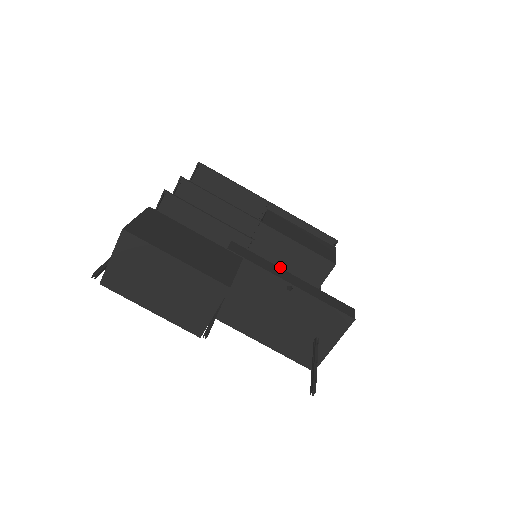
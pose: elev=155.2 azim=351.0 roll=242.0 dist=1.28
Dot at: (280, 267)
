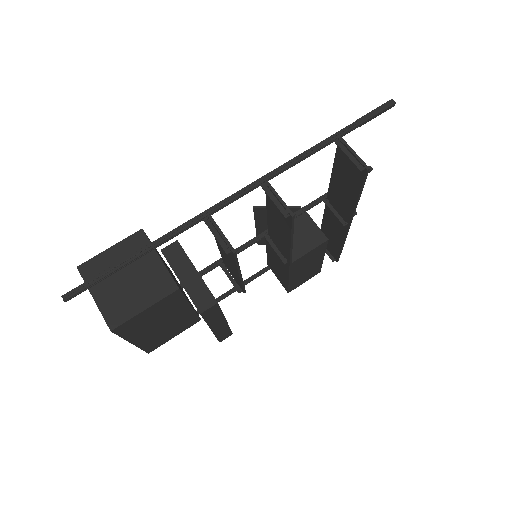
Dot at: (269, 252)
